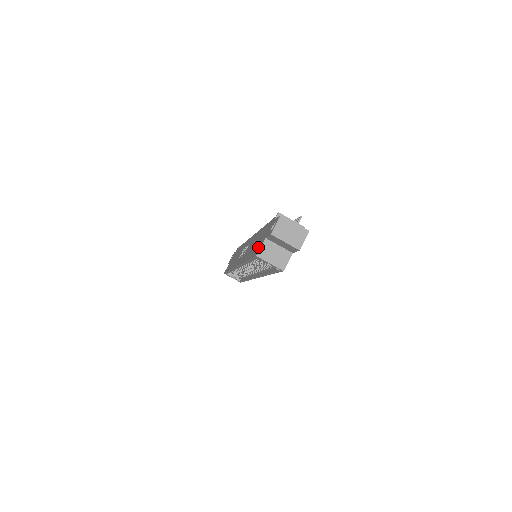
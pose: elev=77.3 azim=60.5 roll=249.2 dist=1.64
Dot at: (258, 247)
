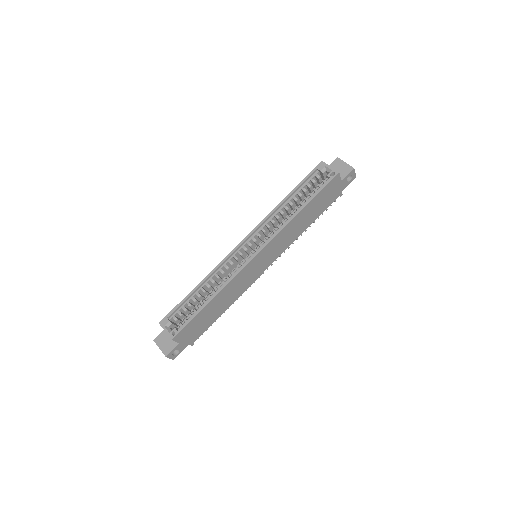
Dot at: occluded
